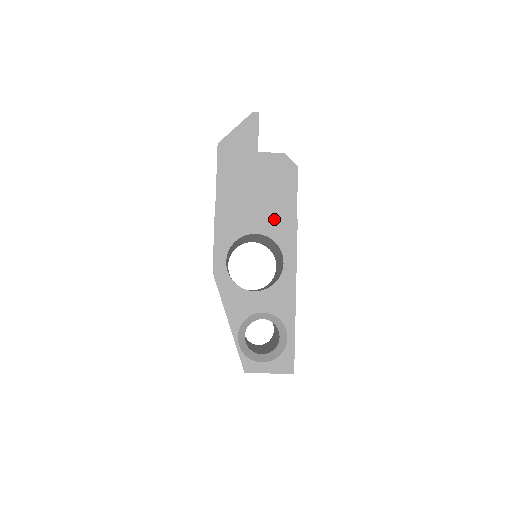
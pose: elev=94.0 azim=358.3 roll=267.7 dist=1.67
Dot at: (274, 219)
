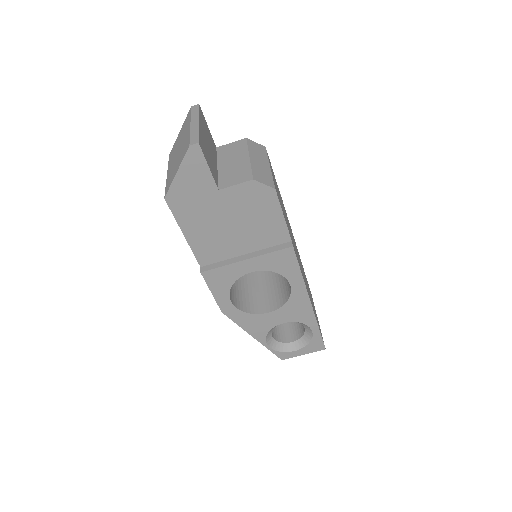
Dot at: (266, 254)
